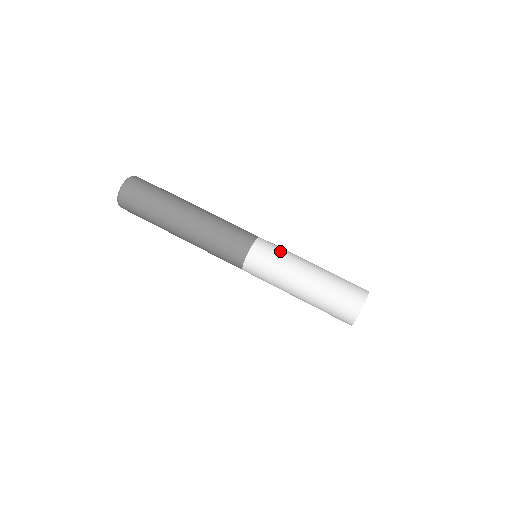
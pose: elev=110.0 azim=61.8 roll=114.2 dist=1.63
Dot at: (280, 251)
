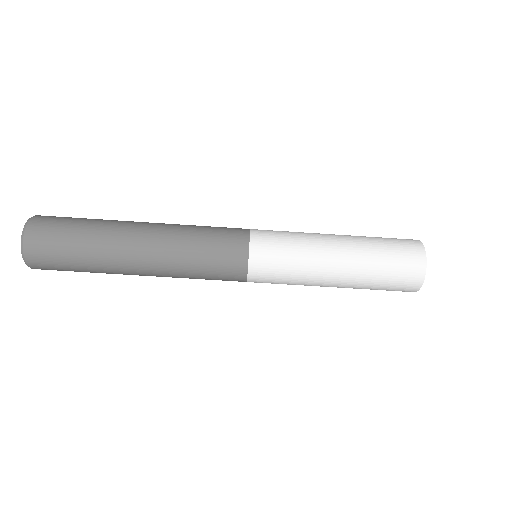
Dot at: (289, 245)
